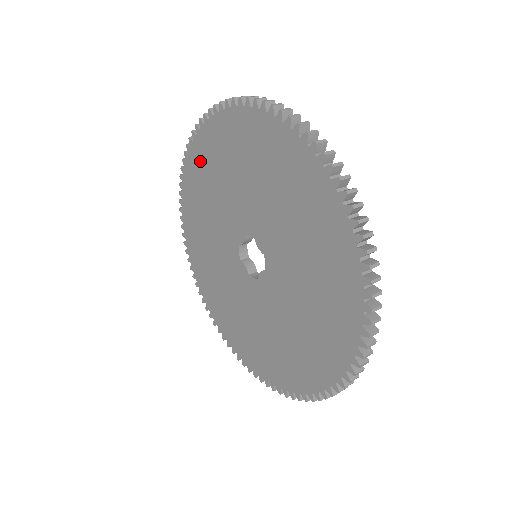
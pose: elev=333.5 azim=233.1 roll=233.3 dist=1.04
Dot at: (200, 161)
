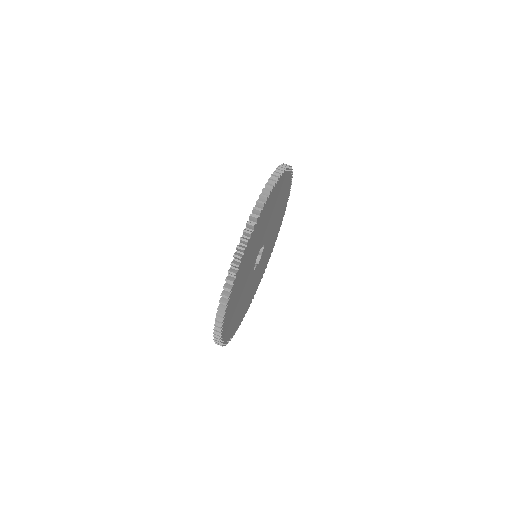
Dot at: occluded
